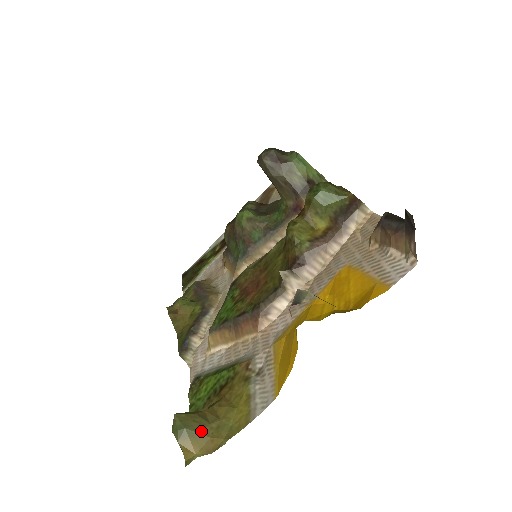
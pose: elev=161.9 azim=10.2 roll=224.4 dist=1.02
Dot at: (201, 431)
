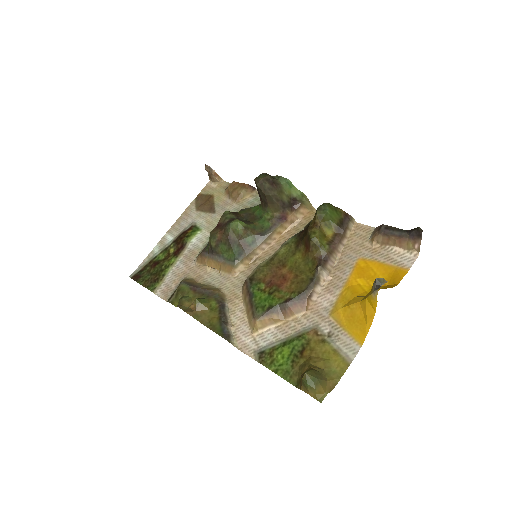
Dot at: (323, 378)
